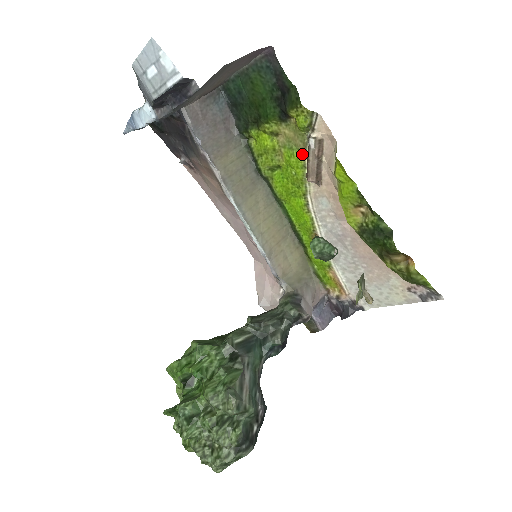
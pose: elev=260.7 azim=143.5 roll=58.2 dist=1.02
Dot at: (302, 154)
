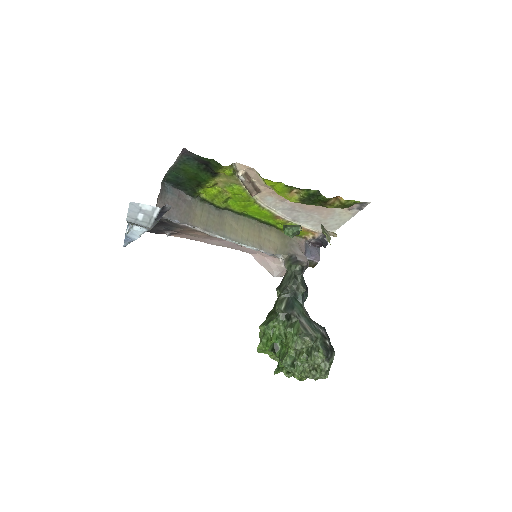
Dot at: (239, 185)
